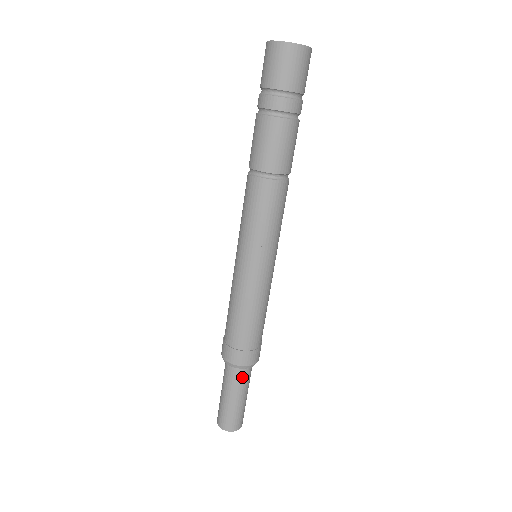
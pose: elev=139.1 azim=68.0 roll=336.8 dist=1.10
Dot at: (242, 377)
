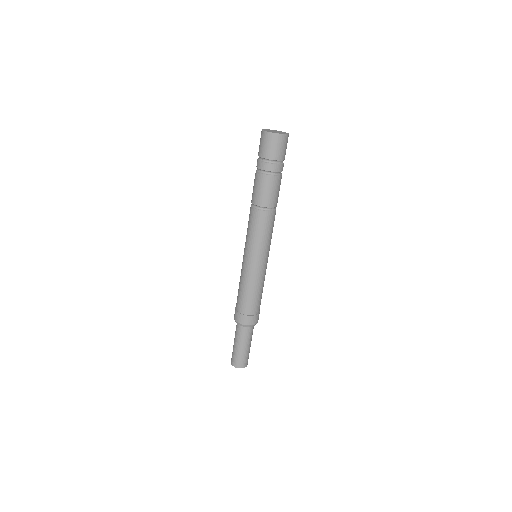
Dot at: (246, 333)
